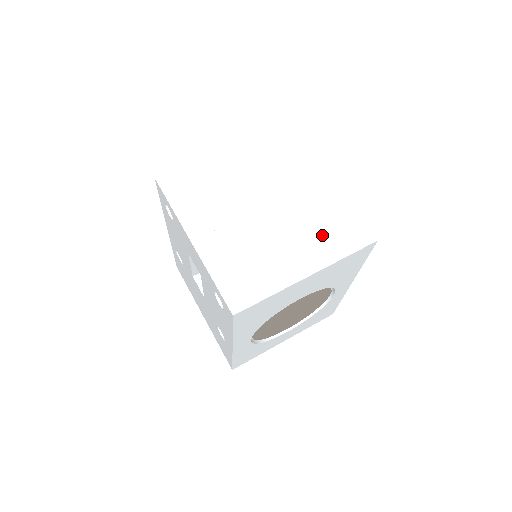
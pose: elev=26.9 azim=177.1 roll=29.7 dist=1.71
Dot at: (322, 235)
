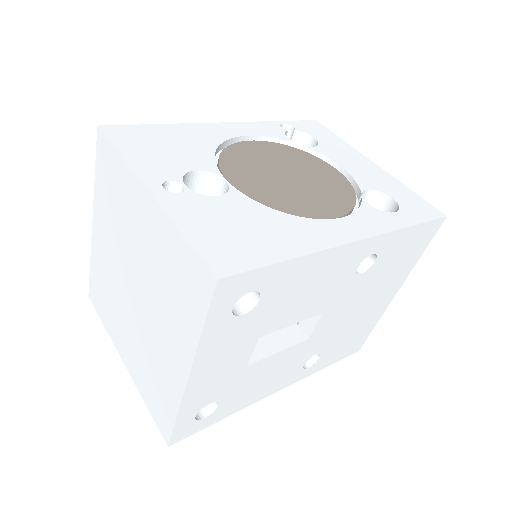
Dot at: (146, 373)
